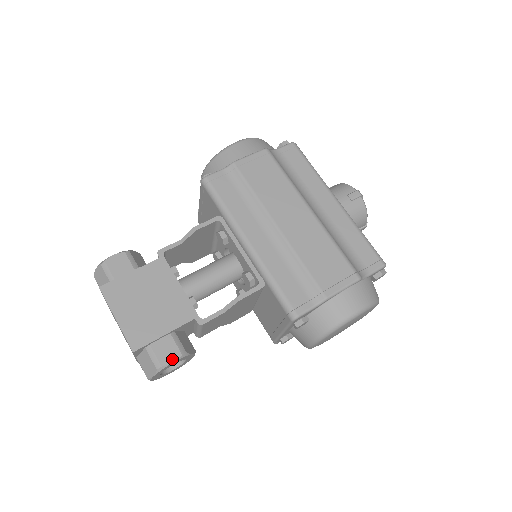
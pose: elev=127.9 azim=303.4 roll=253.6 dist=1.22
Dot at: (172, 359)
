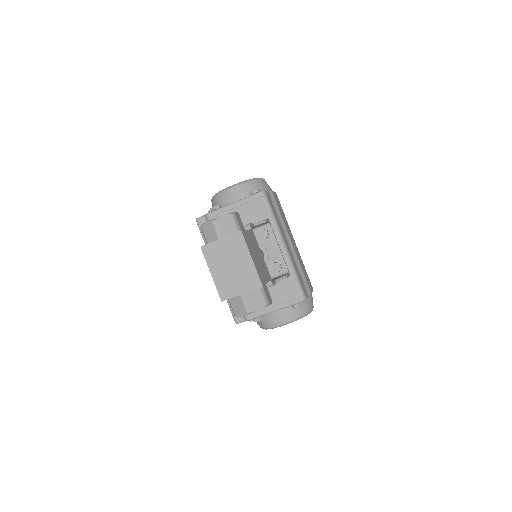
Dot at: (271, 301)
